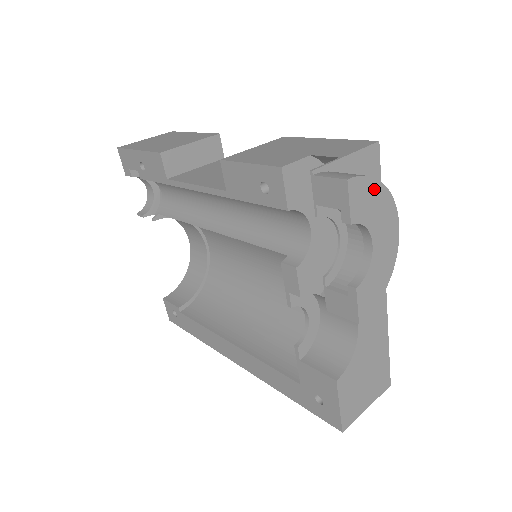
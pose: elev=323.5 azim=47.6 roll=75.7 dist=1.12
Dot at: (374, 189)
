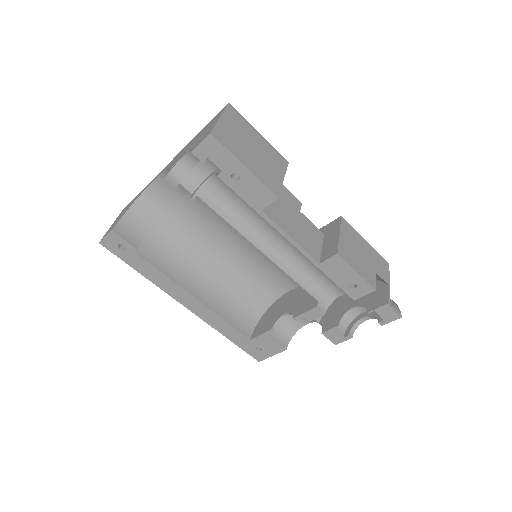
Dot at: occluded
